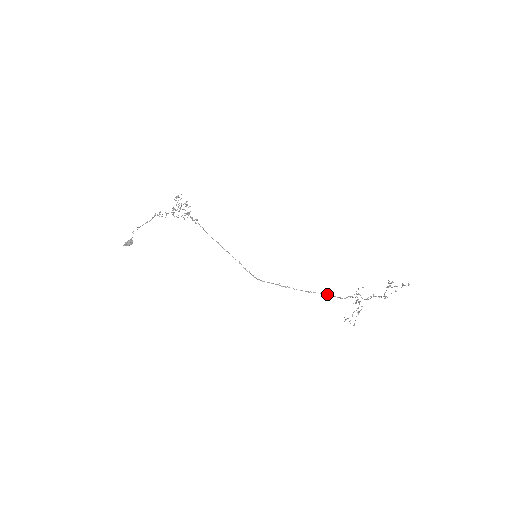
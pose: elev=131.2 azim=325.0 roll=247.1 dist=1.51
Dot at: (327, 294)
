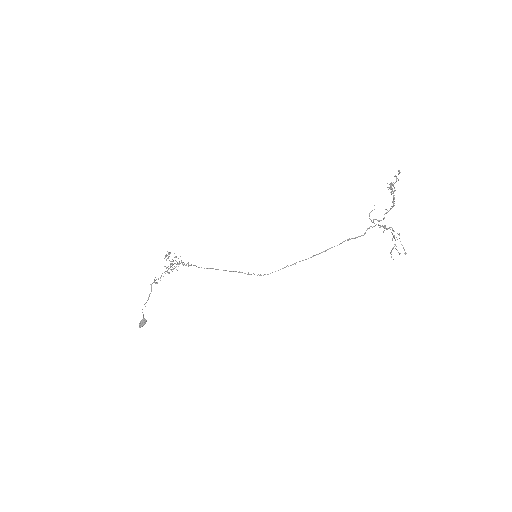
Dot at: (342, 242)
